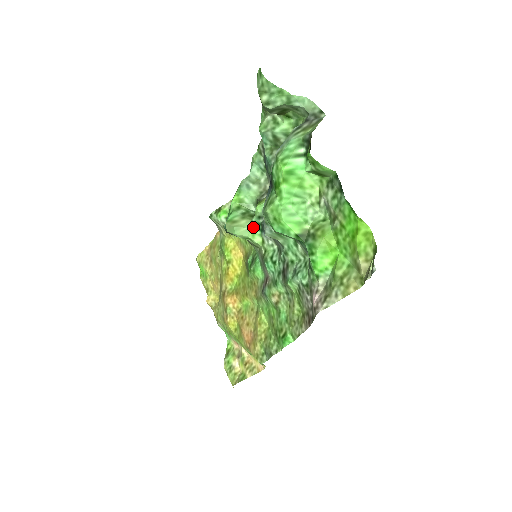
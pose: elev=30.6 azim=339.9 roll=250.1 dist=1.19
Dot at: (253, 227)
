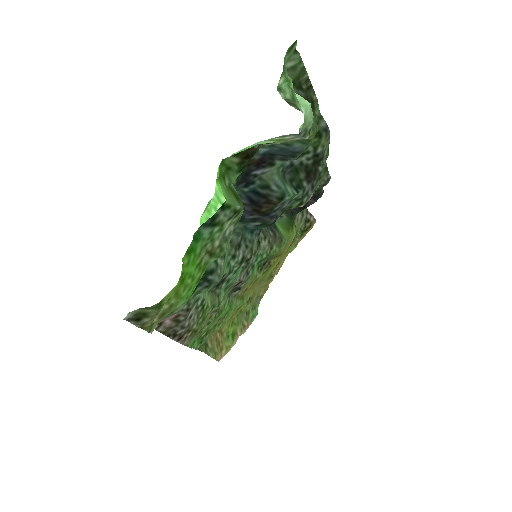
Dot at: occluded
